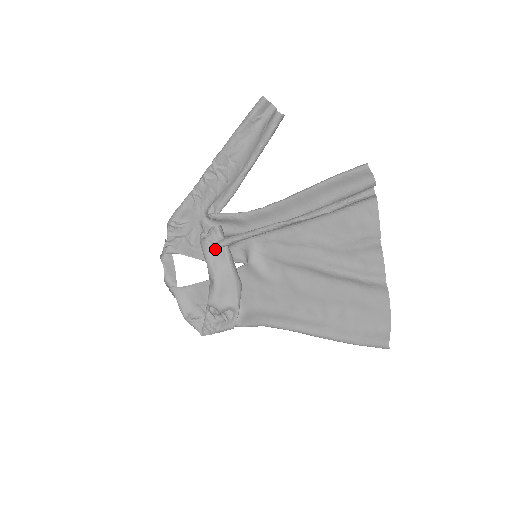
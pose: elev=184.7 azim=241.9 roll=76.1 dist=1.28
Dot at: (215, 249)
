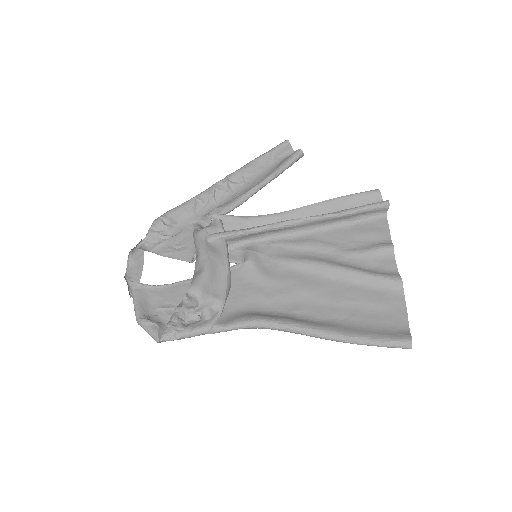
Dot at: (213, 238)
